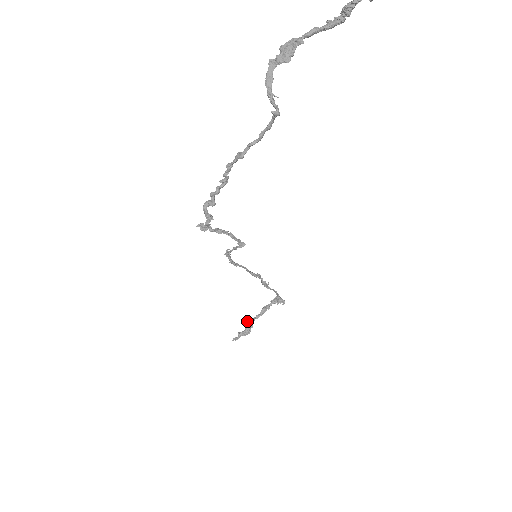
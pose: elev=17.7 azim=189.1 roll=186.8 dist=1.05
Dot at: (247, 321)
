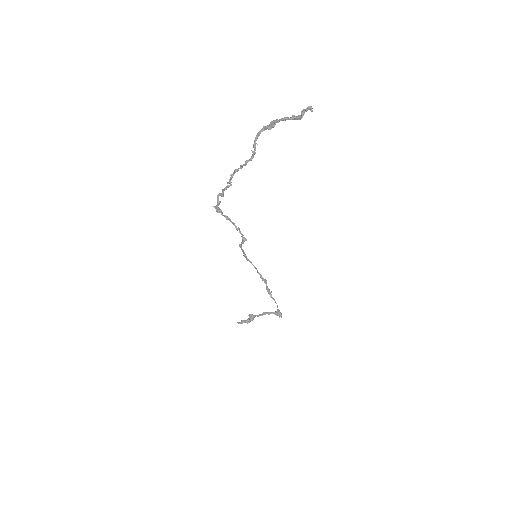
Dot at: (251, 315)
